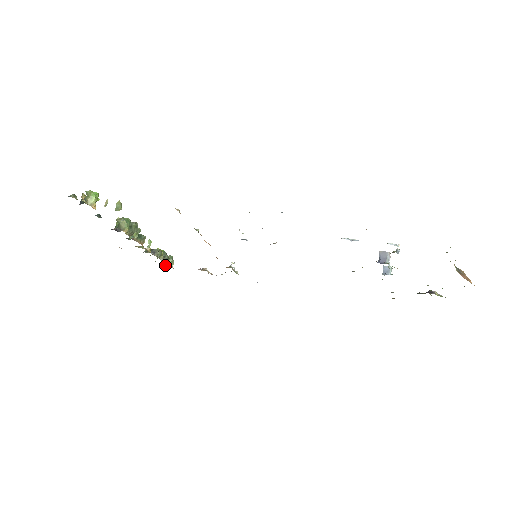
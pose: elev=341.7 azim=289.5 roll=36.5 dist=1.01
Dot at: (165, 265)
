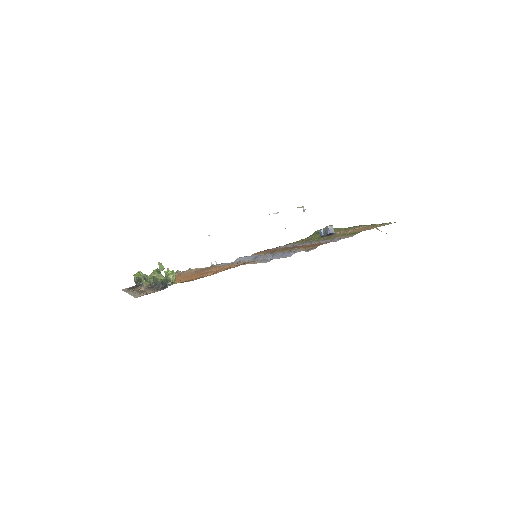
Dot at: occluded
